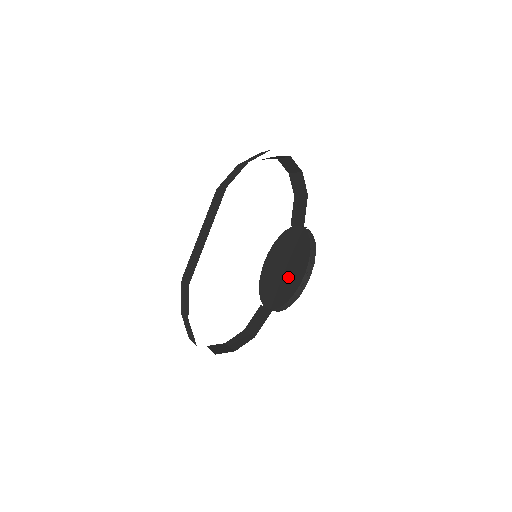
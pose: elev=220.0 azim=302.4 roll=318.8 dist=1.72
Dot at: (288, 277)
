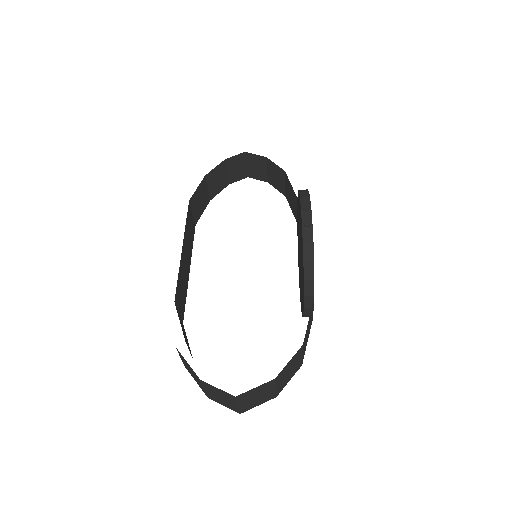
Dot at: occluded
